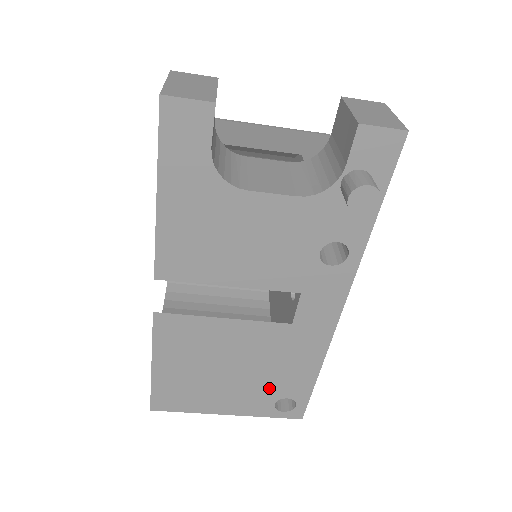
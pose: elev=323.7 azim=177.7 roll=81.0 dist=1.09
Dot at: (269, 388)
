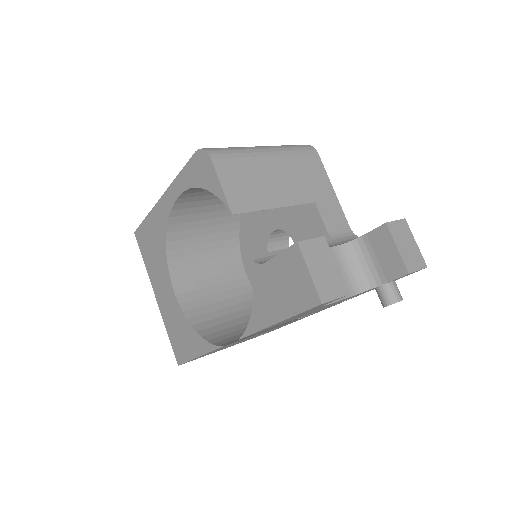
Dot at: occluded
